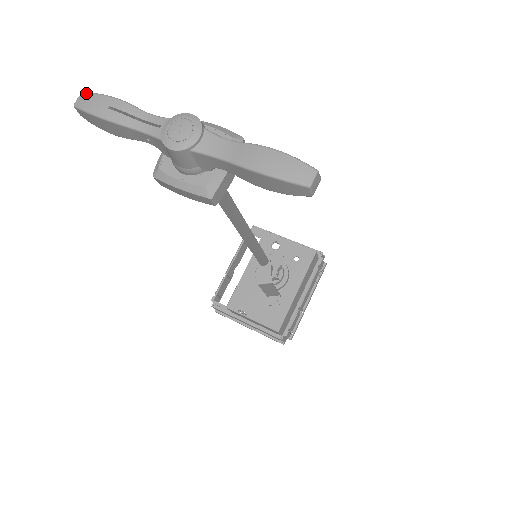
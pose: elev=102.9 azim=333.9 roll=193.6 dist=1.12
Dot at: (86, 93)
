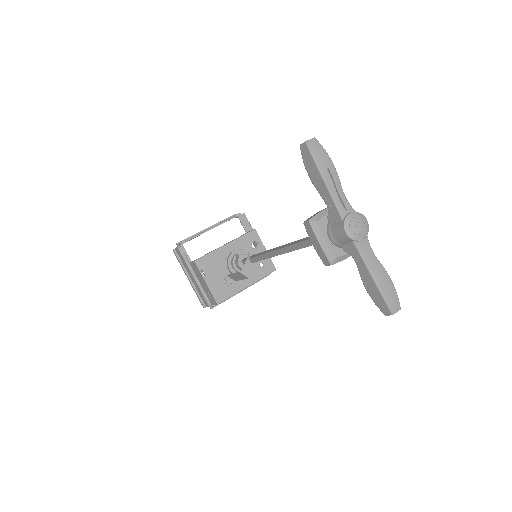
Dot at: occluded
